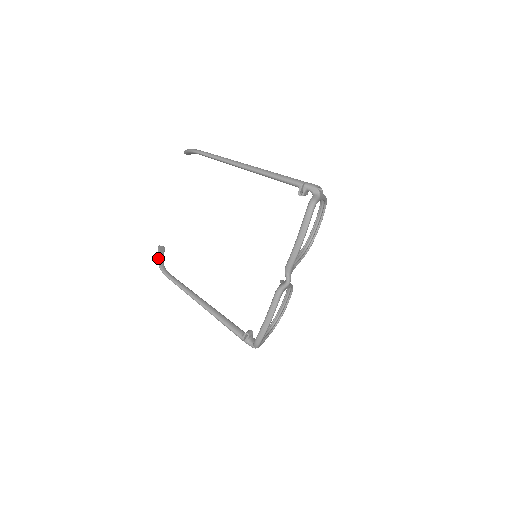
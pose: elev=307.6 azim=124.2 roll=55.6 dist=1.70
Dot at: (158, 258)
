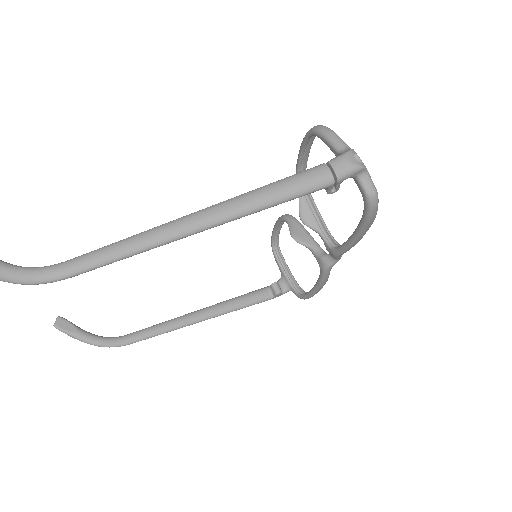
Dot at: (85, 342)
